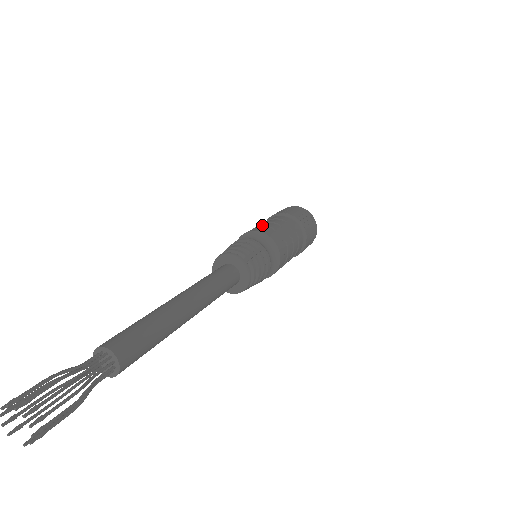
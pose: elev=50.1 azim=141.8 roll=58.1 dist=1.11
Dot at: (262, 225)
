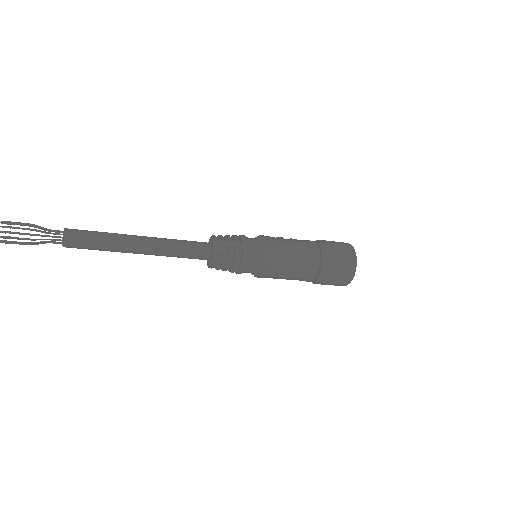
Dot at: (279, 237)
